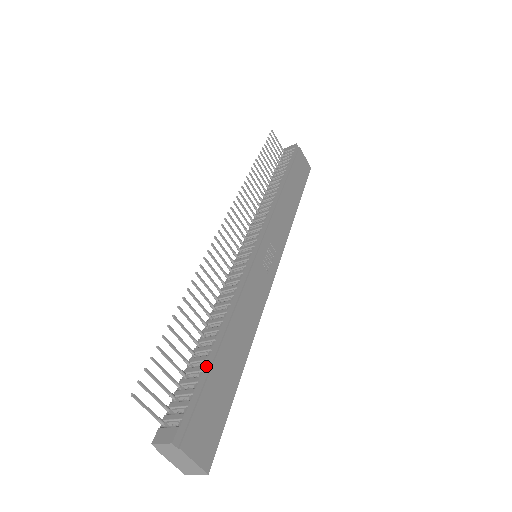
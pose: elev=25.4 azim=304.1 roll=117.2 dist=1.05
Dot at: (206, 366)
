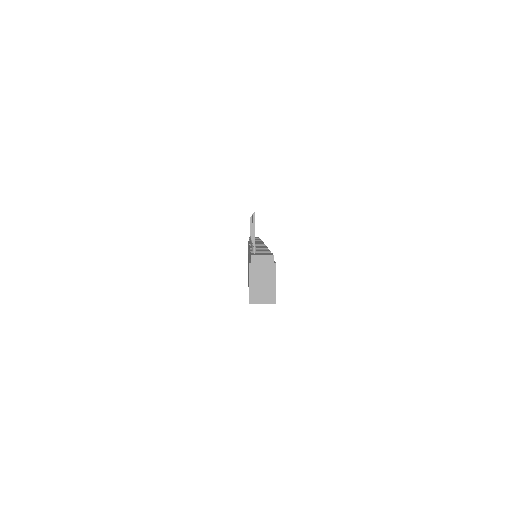
Dot at: occluded
